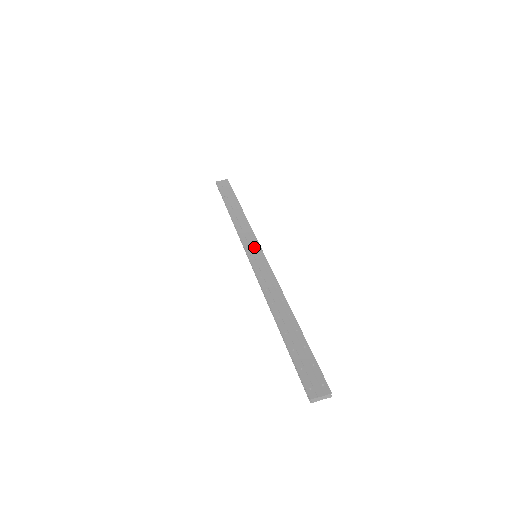
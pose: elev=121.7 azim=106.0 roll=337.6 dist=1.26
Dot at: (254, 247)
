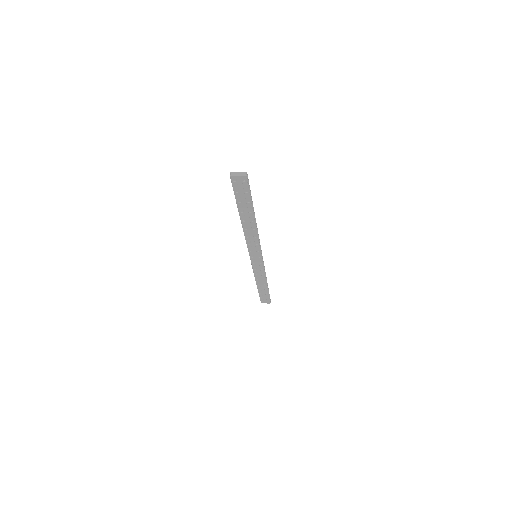
Dot at: occluded
